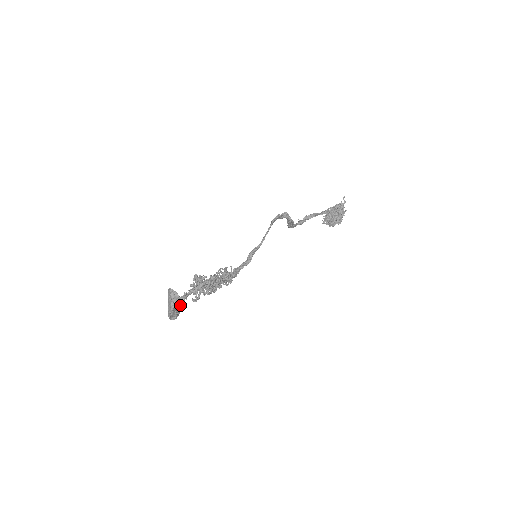
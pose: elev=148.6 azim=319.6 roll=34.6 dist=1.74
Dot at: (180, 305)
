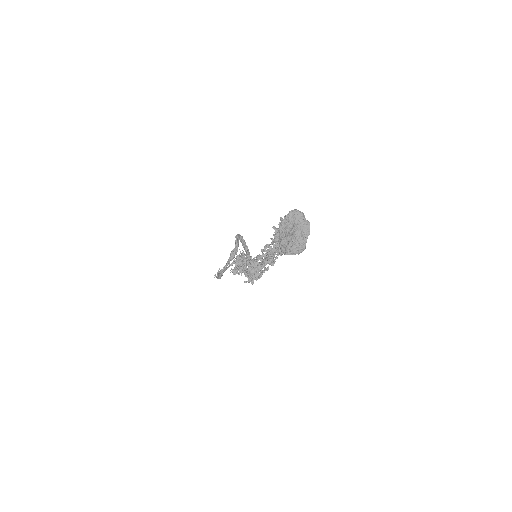
Dot at: occluded
